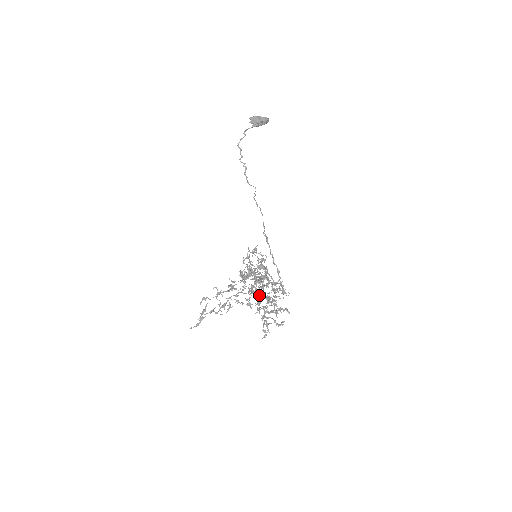
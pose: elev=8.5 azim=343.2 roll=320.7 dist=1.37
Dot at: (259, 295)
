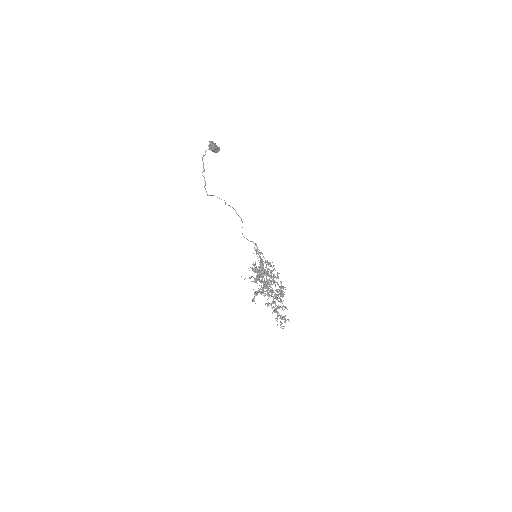
Dot at: occluded
